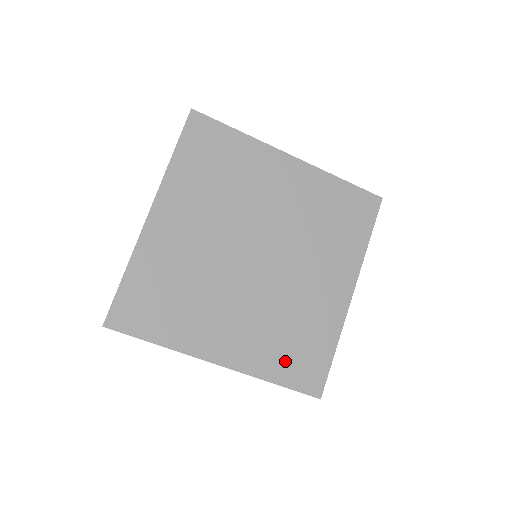
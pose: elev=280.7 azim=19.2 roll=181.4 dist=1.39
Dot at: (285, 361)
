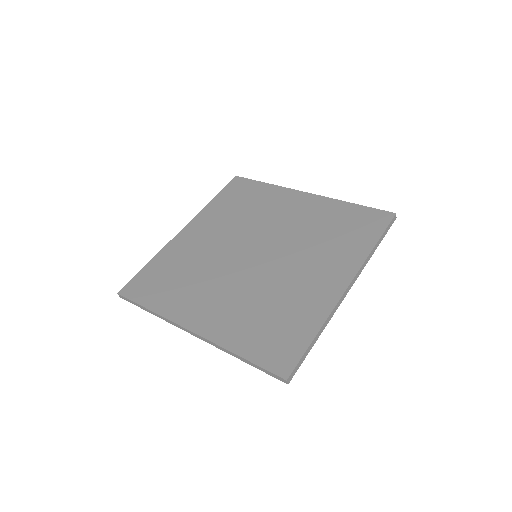
Dot at: (256, 337)
